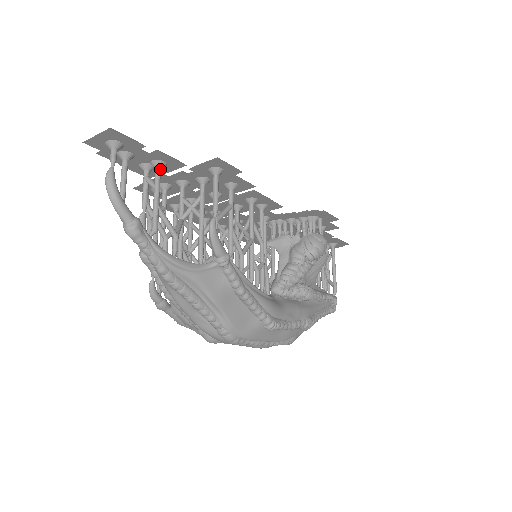
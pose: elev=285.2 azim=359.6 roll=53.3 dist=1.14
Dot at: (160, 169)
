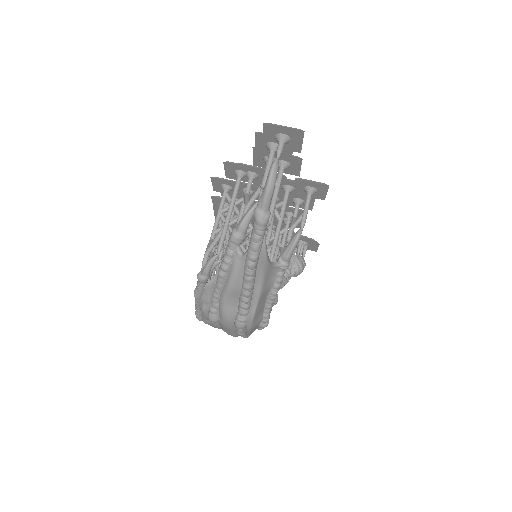
Dot at: occluded
